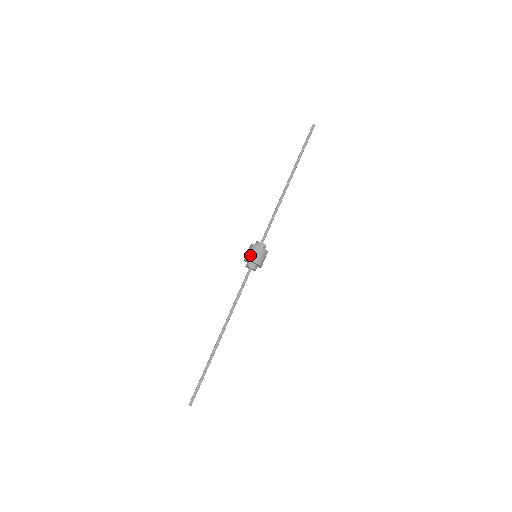
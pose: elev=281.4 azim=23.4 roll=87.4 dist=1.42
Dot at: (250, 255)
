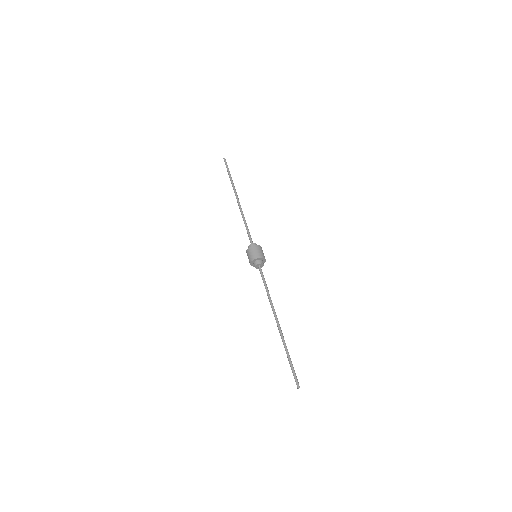
Dot at: (254, 255)
